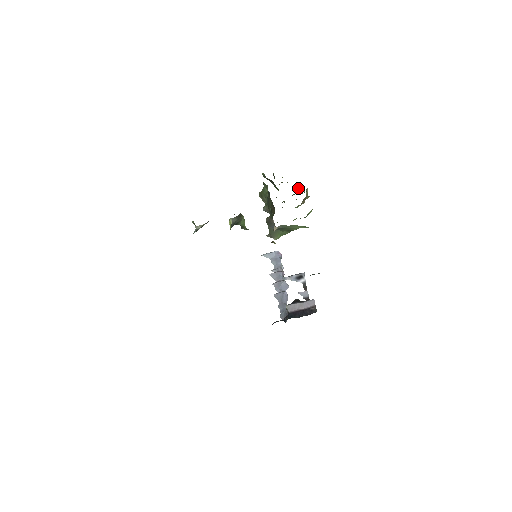
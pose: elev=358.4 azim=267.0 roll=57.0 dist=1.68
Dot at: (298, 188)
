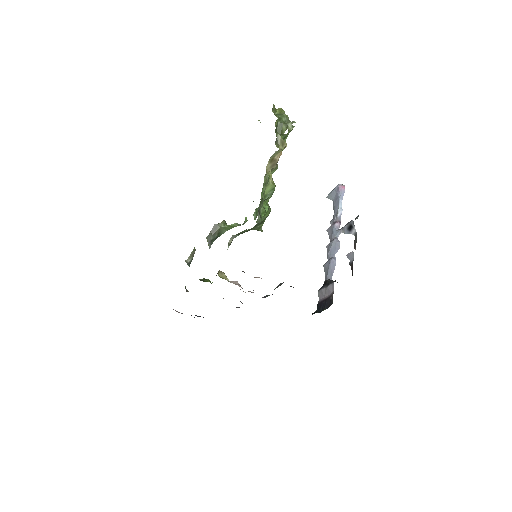
Dot at: (279, 132)
